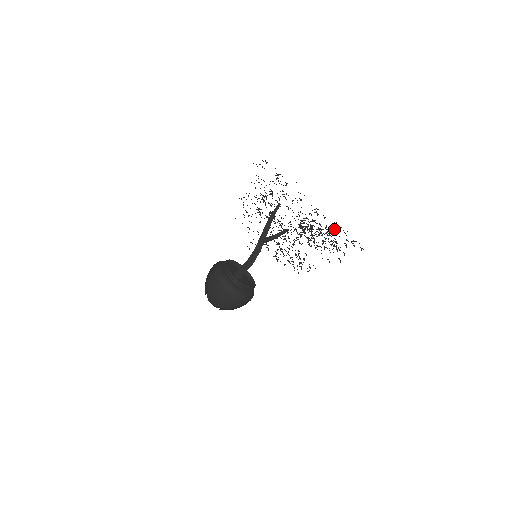
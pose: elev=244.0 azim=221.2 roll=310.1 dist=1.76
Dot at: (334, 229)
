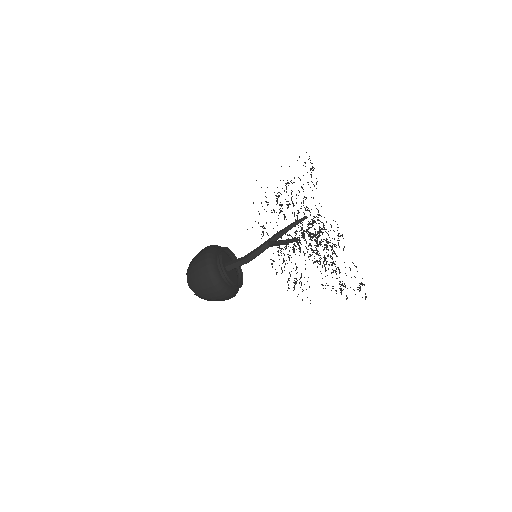
Dot at: (350, 270)
